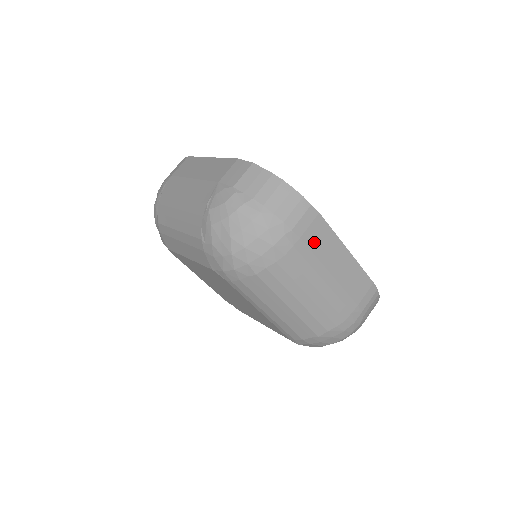
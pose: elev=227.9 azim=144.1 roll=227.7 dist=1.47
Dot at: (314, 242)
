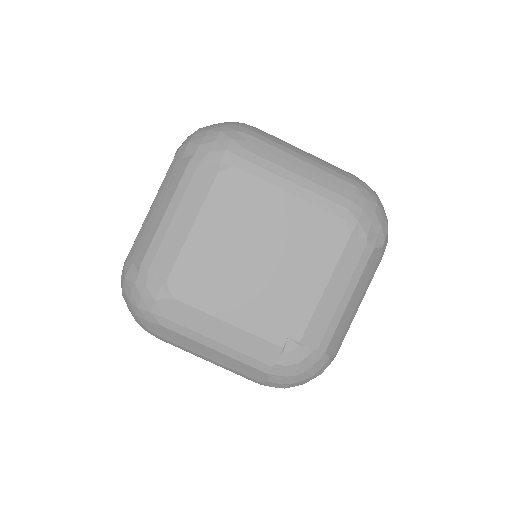
Dot at: occluded
